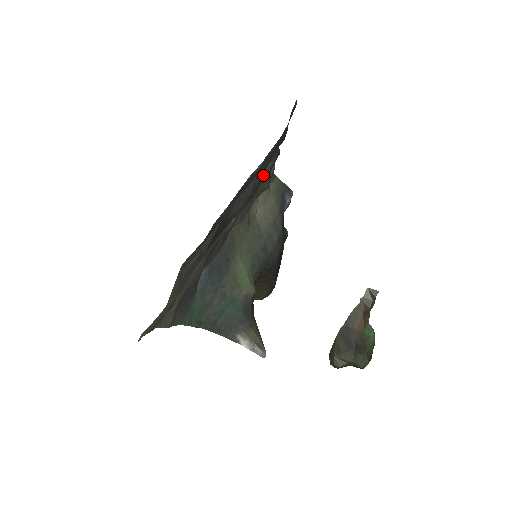
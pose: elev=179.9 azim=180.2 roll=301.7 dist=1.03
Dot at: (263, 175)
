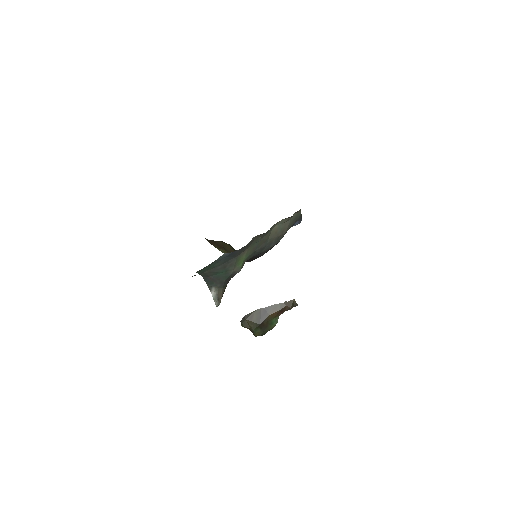
Dot at: occluded
